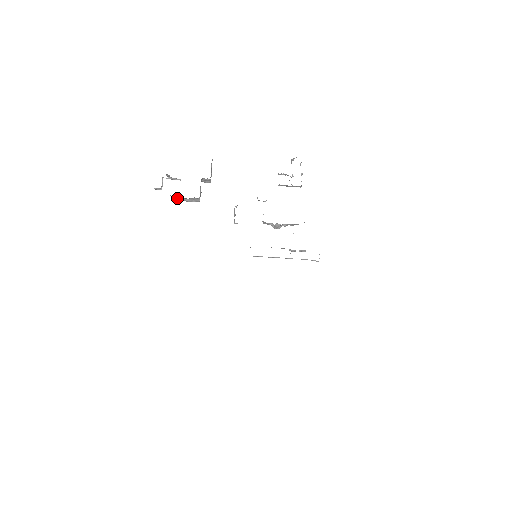
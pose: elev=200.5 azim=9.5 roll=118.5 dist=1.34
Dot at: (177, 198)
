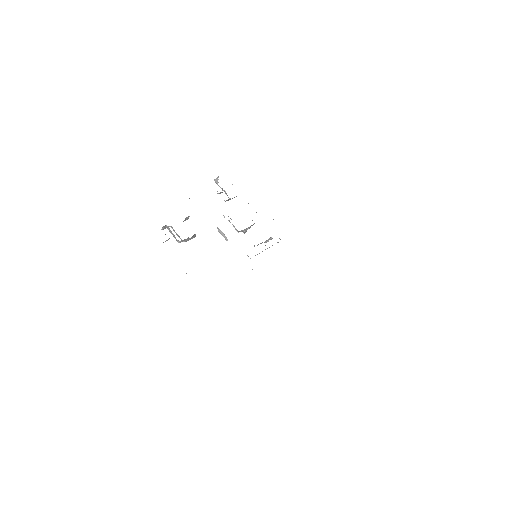
Dot at: (182, 241)
